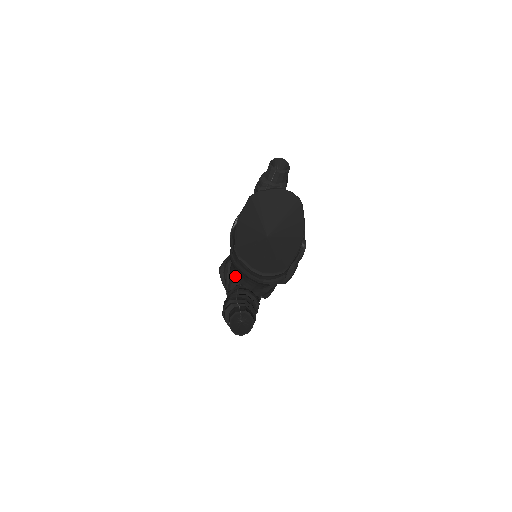
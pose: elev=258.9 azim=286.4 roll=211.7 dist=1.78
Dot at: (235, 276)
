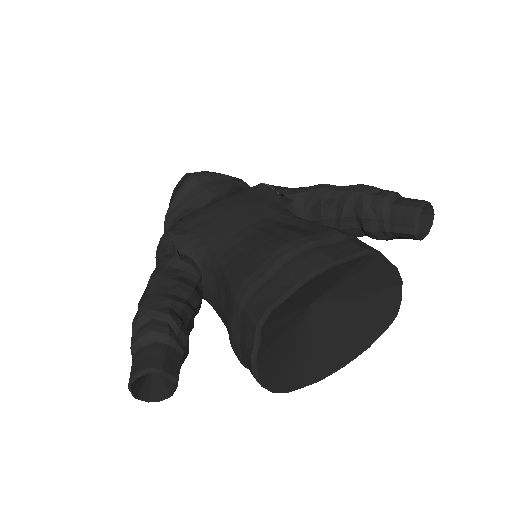
Dot at: (208, 260)
